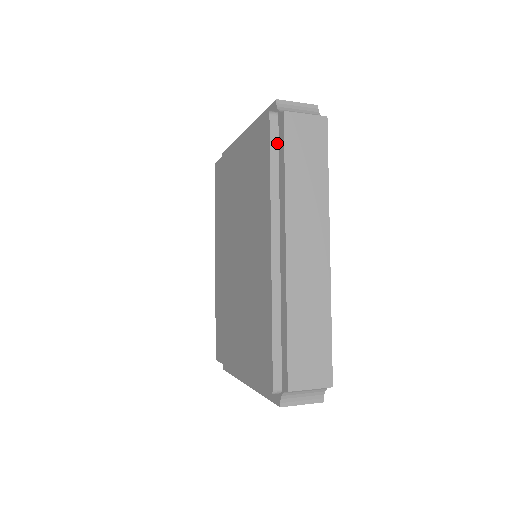
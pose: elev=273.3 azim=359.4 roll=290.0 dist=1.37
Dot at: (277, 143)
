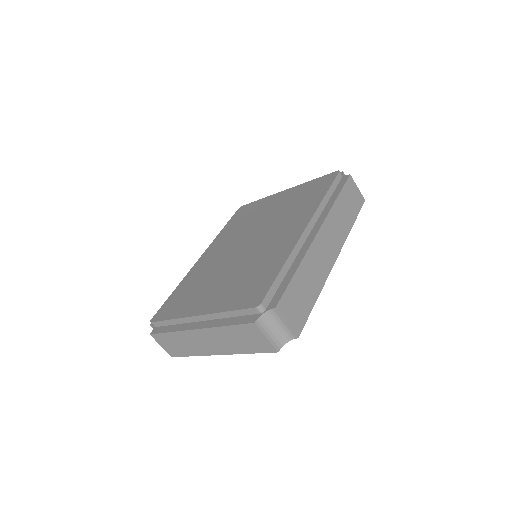
Dot at: (336, 186)
